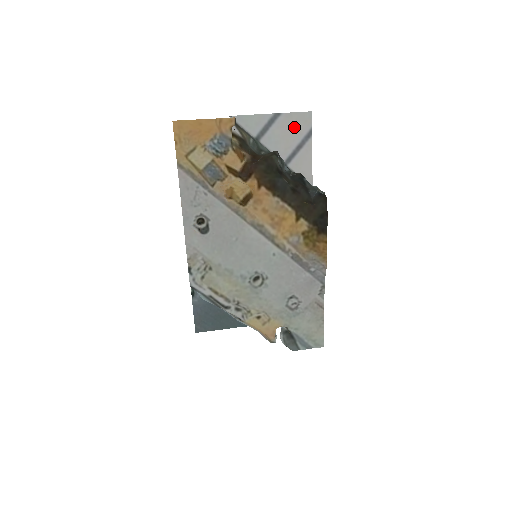
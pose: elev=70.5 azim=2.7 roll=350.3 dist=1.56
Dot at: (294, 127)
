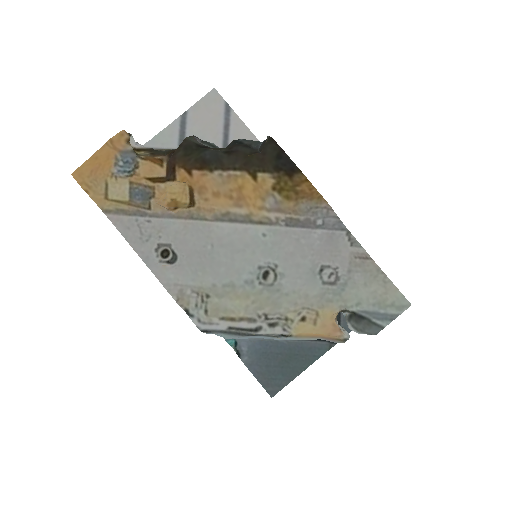
Dot at: (208, 113)
